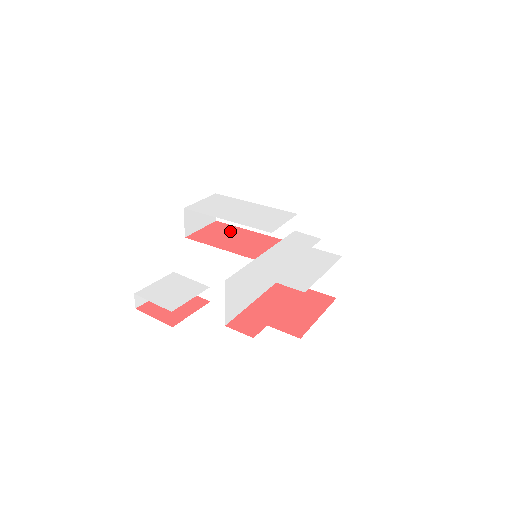
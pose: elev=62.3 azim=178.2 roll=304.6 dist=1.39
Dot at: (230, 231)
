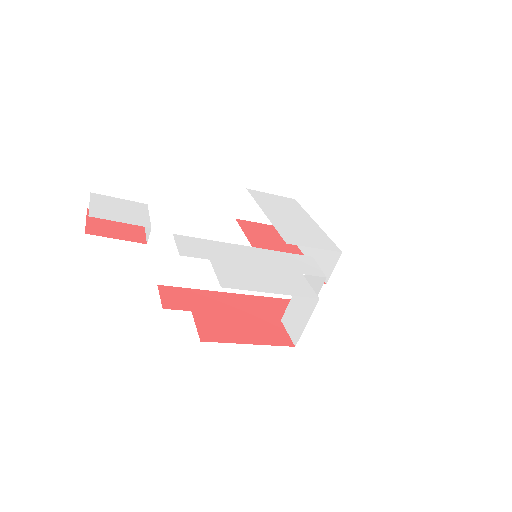
Dot at: (281, 239)
